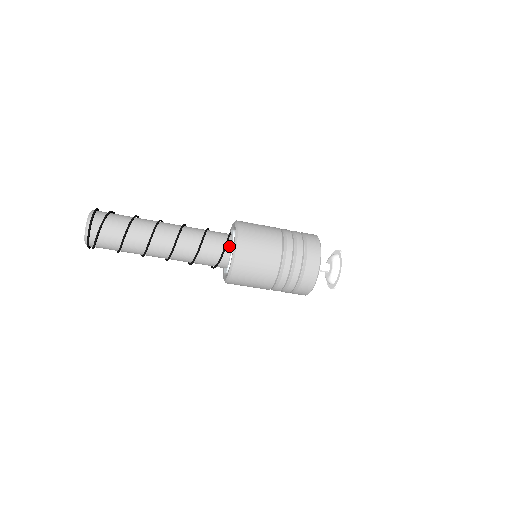
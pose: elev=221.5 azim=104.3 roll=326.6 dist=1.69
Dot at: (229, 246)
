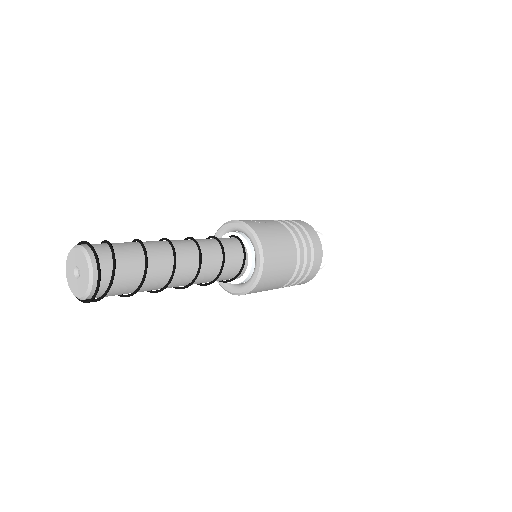
Dot at: (246, 258)
